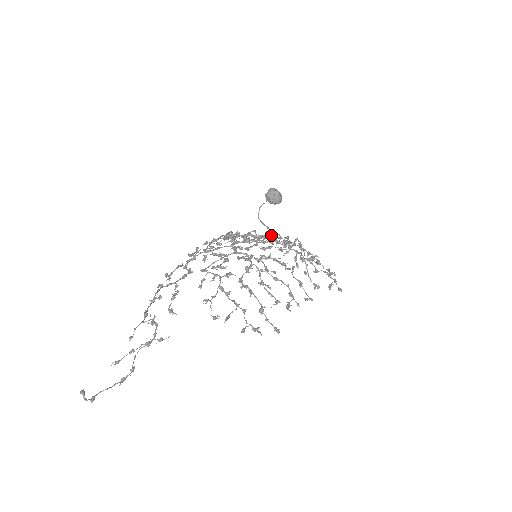
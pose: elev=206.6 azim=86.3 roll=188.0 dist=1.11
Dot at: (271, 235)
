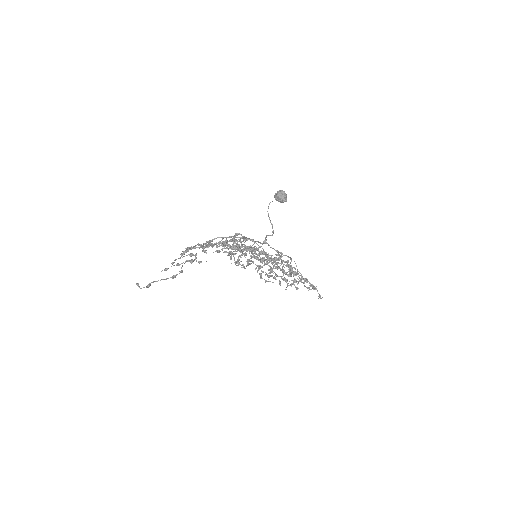
Dot at: occluded
